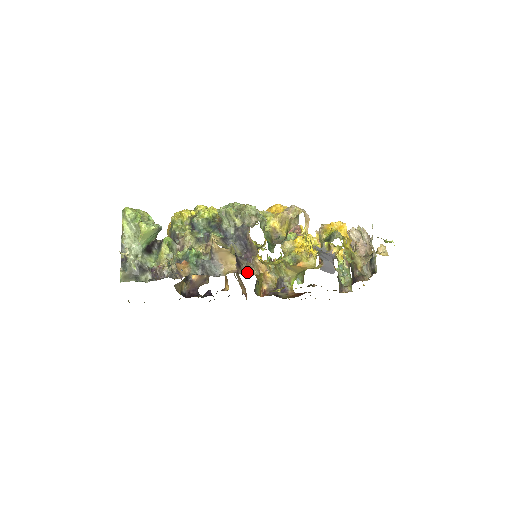
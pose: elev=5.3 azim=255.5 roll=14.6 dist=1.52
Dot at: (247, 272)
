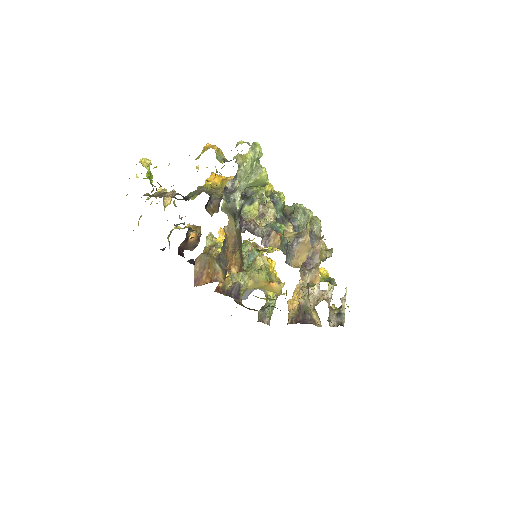
Dot at: (300, 275)
